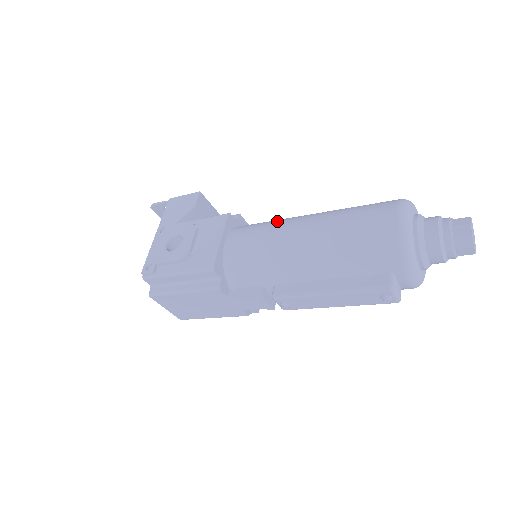
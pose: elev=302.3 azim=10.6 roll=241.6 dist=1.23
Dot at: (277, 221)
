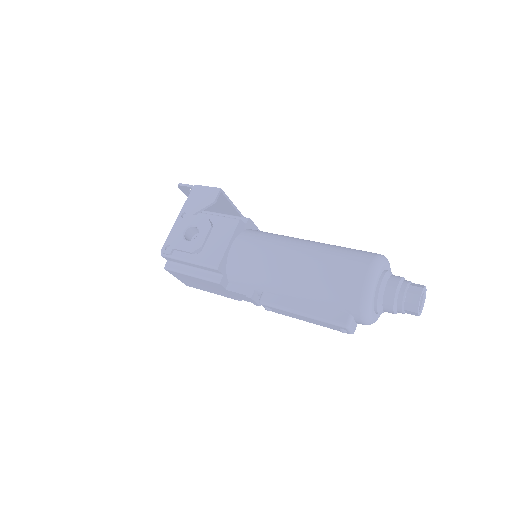
Dot at: (277, 239)
